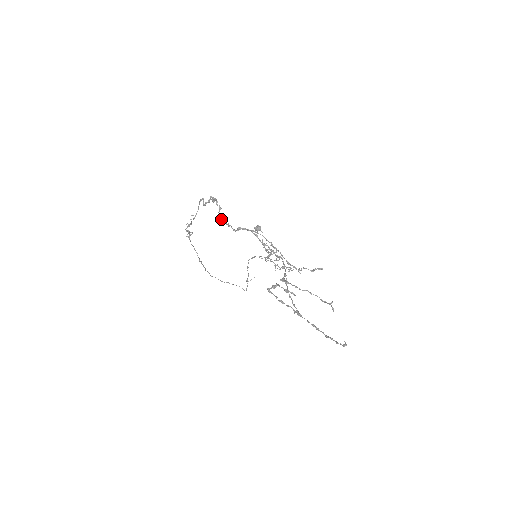
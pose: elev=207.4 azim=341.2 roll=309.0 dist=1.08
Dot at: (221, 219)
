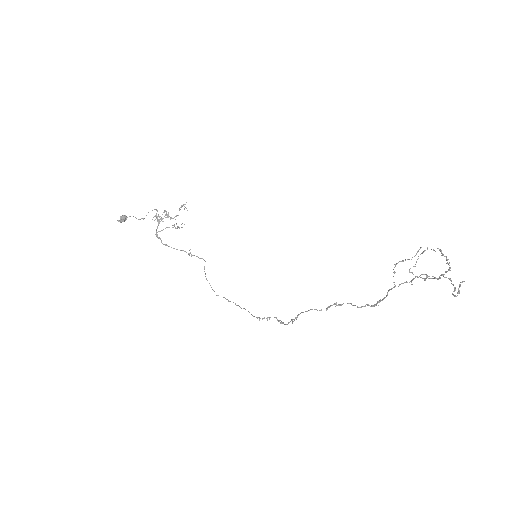
Dot at: occluded
